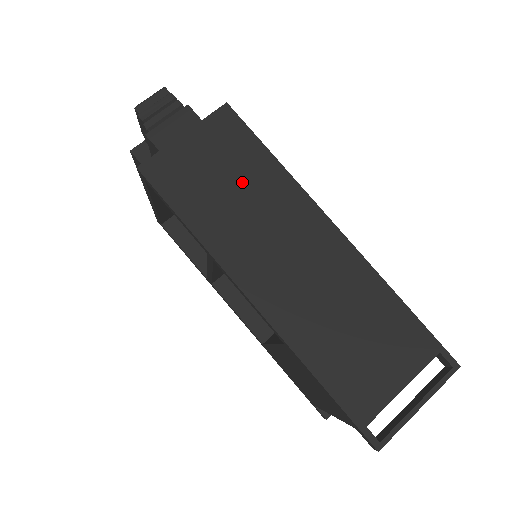
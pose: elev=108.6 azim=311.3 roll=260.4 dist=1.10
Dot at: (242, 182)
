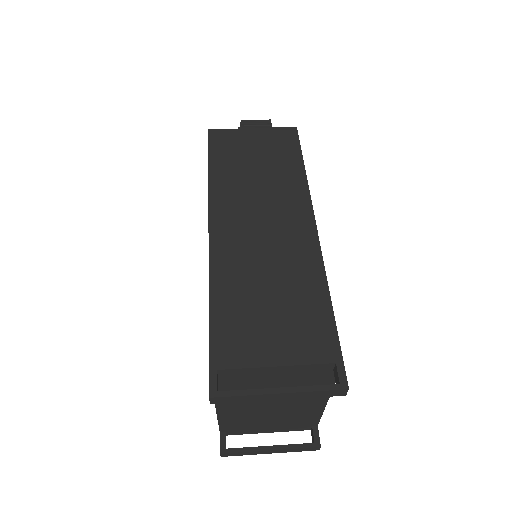
Dot at: (268, 167)
